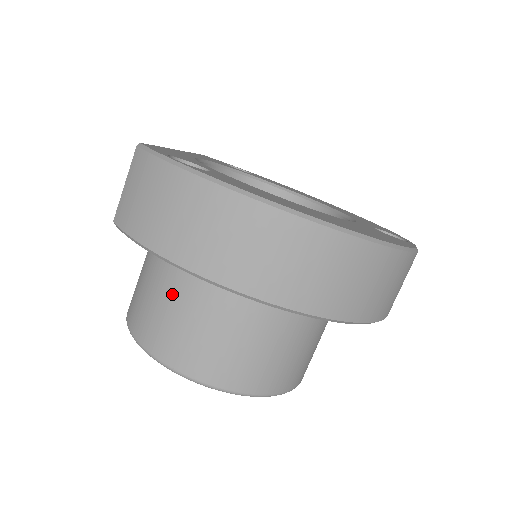
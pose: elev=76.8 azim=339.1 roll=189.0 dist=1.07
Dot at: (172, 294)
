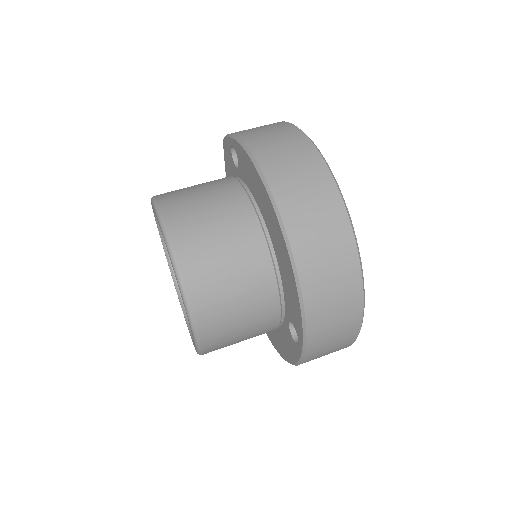
Dot at: (207, 186)
